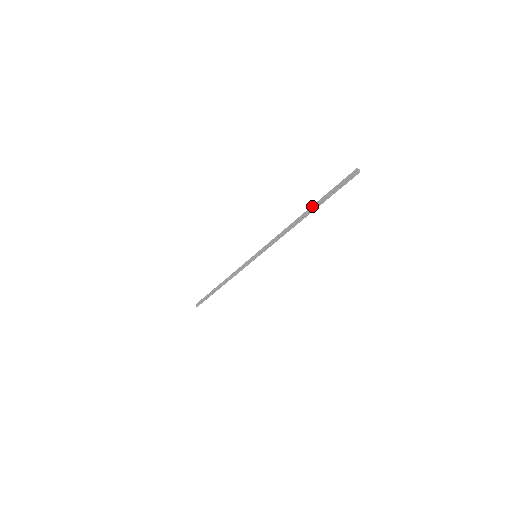
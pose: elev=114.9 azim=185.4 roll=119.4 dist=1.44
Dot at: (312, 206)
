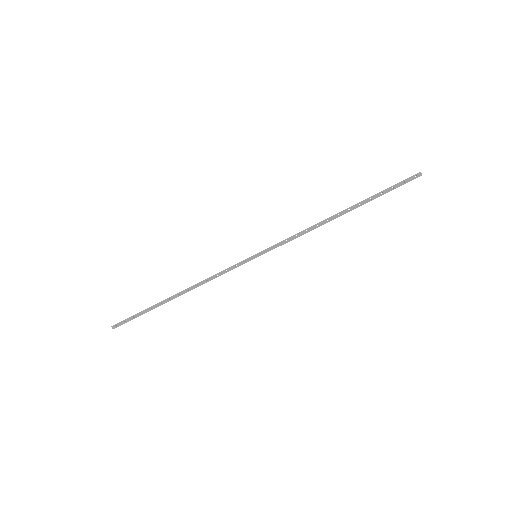
Dot at: (358, 204)
